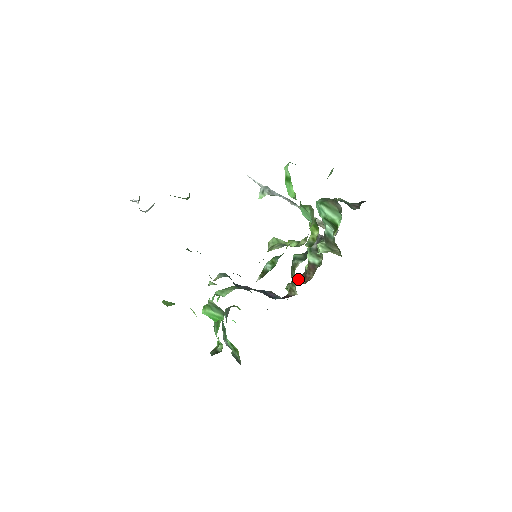
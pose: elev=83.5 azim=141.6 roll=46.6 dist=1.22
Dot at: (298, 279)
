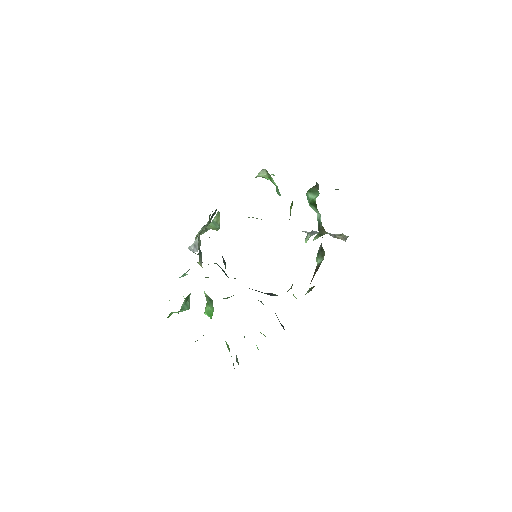
Dot at: (311, 289)
